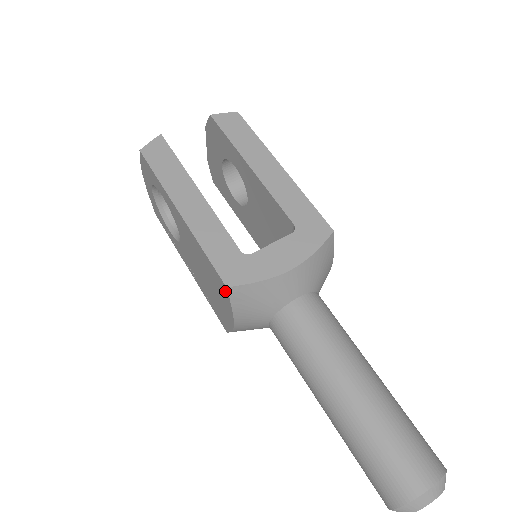
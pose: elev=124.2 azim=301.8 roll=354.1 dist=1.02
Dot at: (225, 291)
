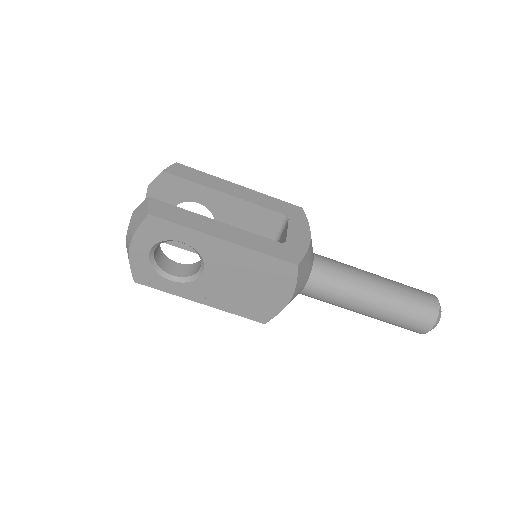
Dot at: (292, 272)
